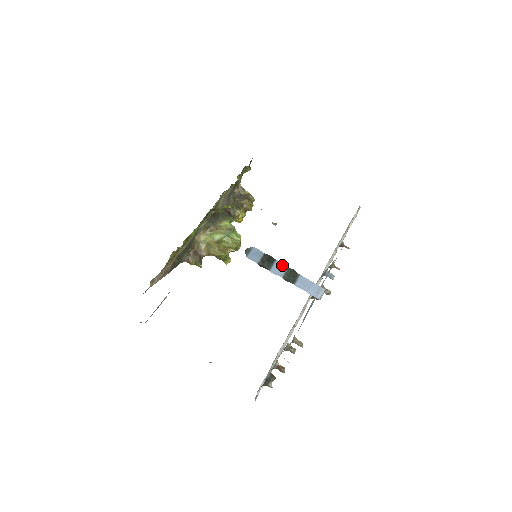
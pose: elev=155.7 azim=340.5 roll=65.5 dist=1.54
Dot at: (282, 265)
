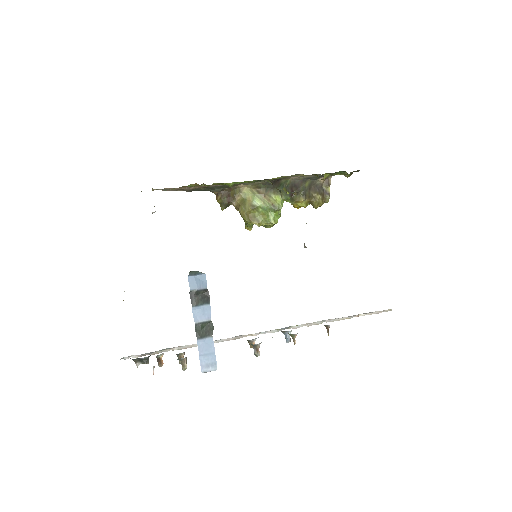
Dot at: (209, 313)
